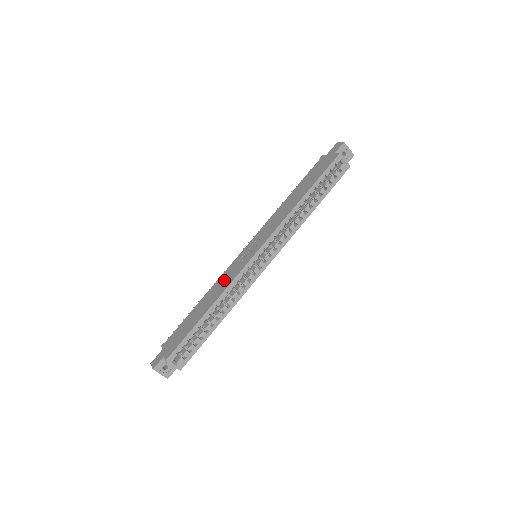
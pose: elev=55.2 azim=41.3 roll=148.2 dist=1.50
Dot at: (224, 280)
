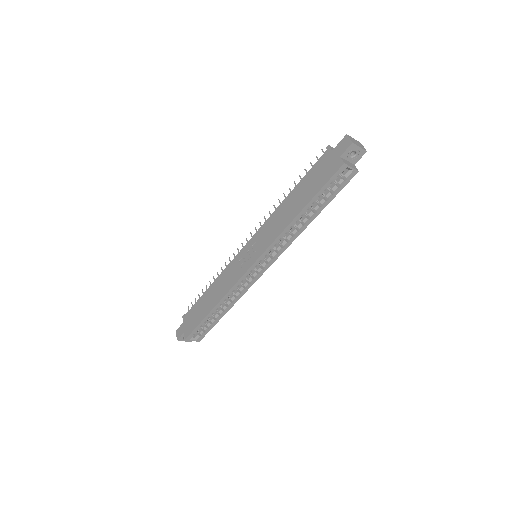
Dot at: (227, 278)
